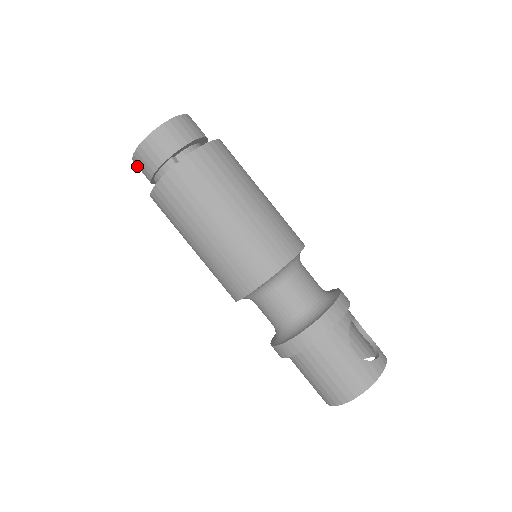
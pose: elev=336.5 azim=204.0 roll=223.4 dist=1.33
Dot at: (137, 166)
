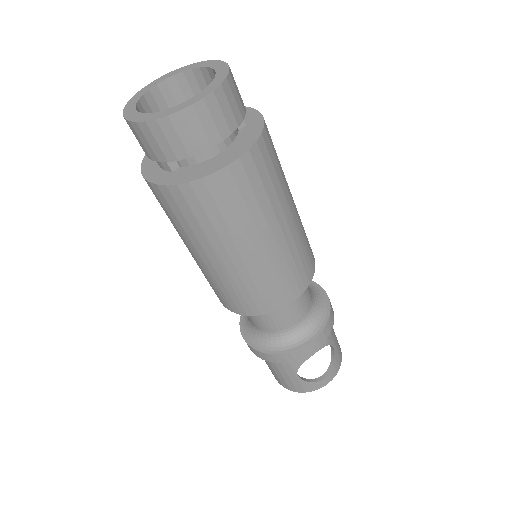
Dot at: occluded
